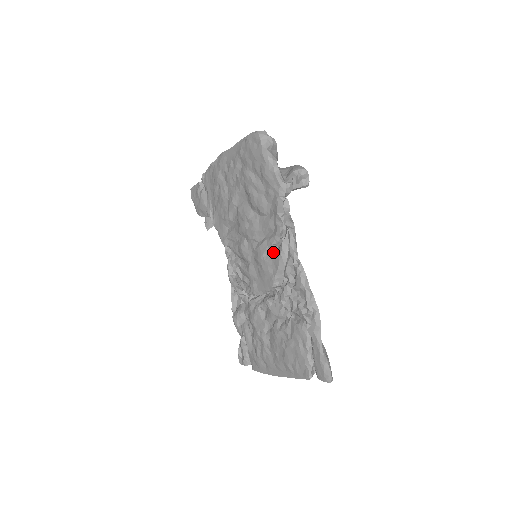
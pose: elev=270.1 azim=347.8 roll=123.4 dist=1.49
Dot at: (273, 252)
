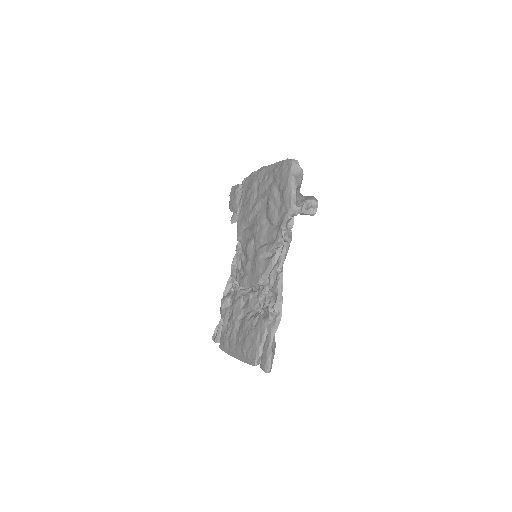
Dot at: (268, 257)
